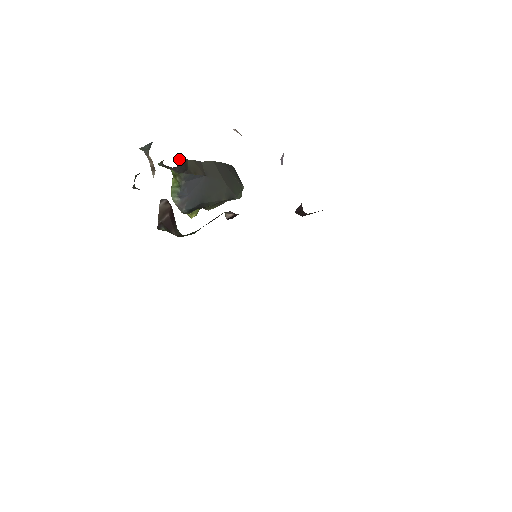
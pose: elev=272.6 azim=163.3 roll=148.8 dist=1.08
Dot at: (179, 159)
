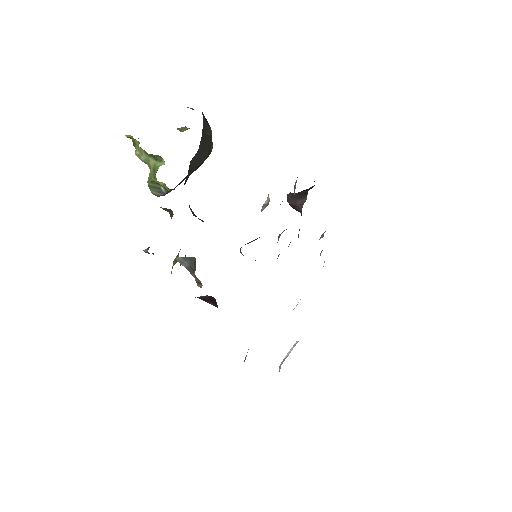
Dot at: occluded
